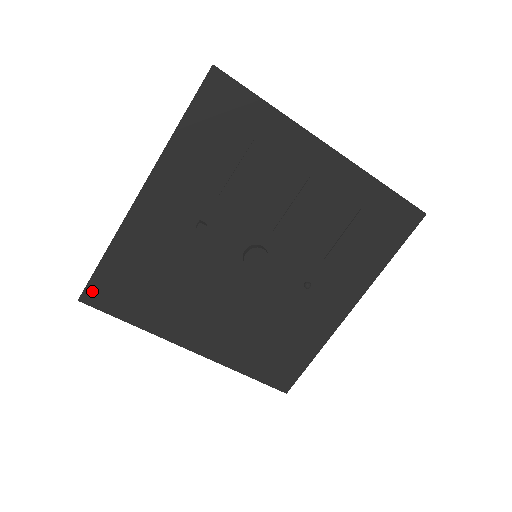
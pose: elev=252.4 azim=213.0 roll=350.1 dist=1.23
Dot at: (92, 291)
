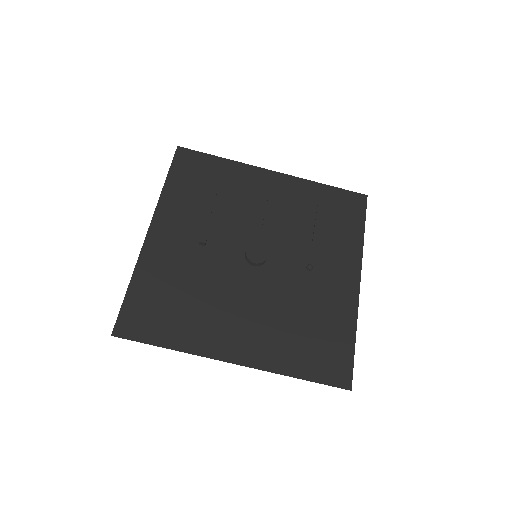
Dot at: (123, 323)
